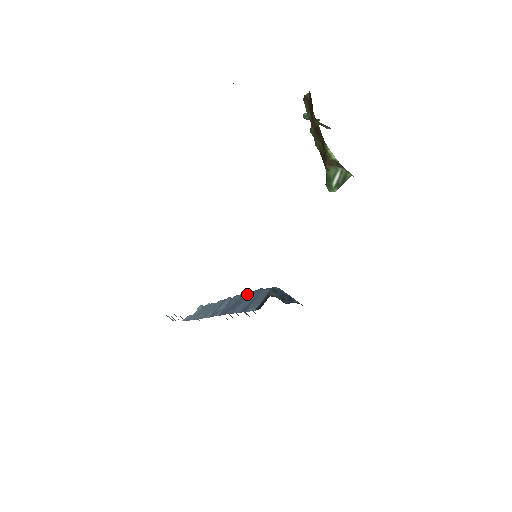
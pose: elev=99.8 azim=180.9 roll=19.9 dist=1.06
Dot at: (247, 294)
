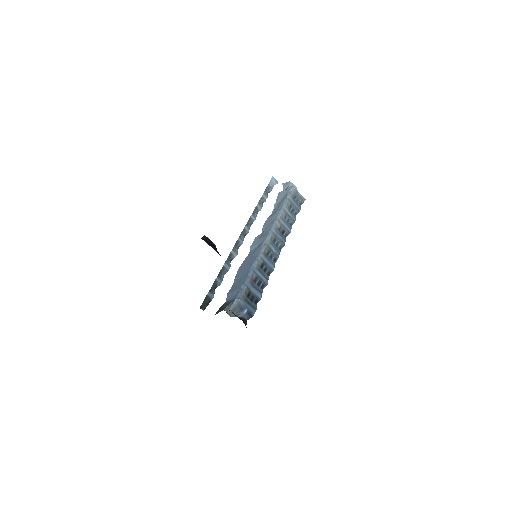
Dot at: (250, 268)
